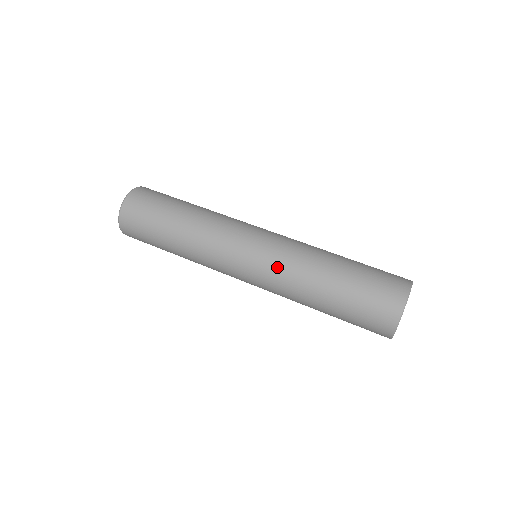
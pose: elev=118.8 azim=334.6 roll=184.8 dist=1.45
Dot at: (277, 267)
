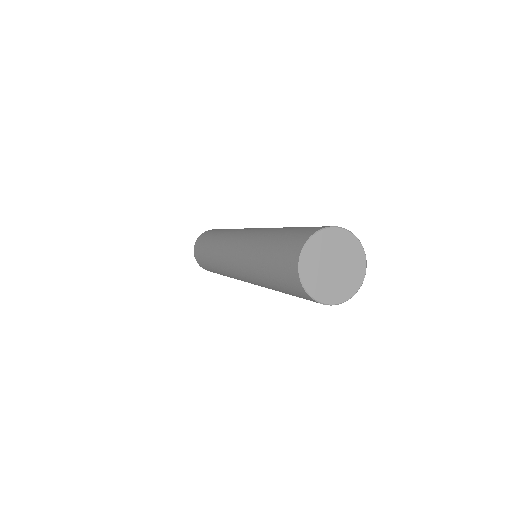
Dot at: (244, 242)
